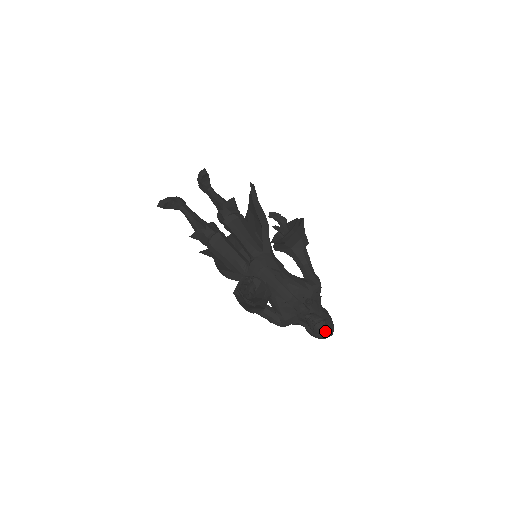
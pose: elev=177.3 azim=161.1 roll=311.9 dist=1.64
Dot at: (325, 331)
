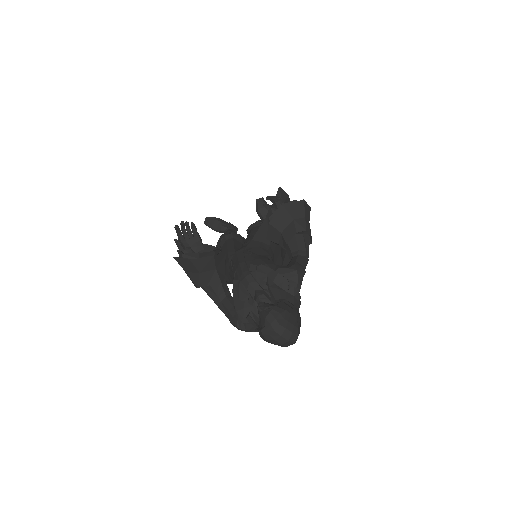
Dot at: (266, 318)
